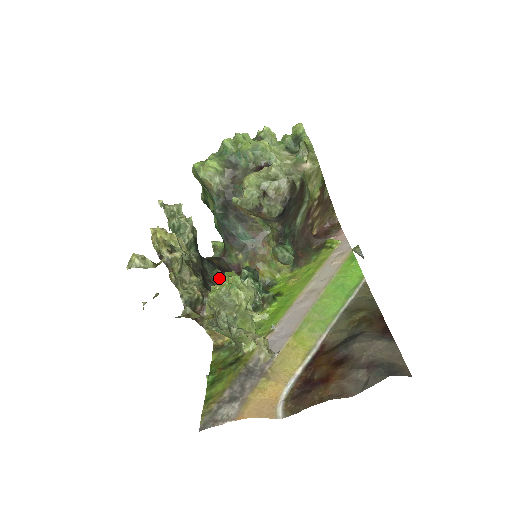
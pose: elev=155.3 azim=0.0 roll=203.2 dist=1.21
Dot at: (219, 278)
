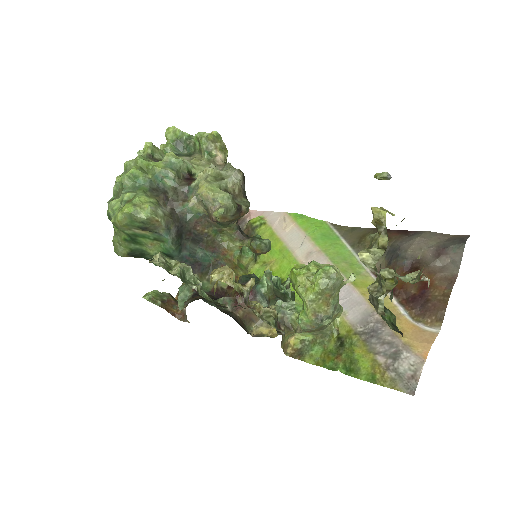
Dot at: (232, 303)
